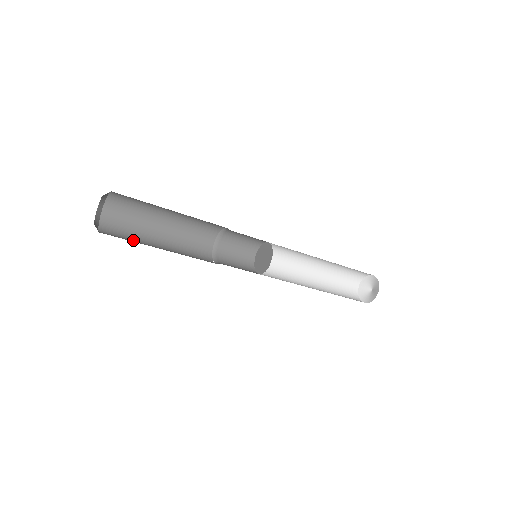
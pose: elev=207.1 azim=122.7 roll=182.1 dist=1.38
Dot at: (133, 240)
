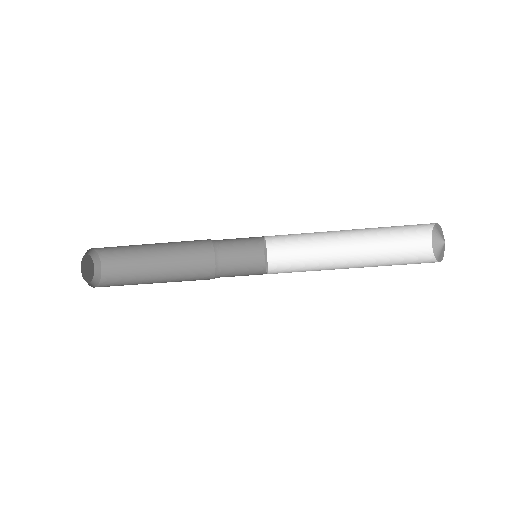
Dot at: (132, 275)
